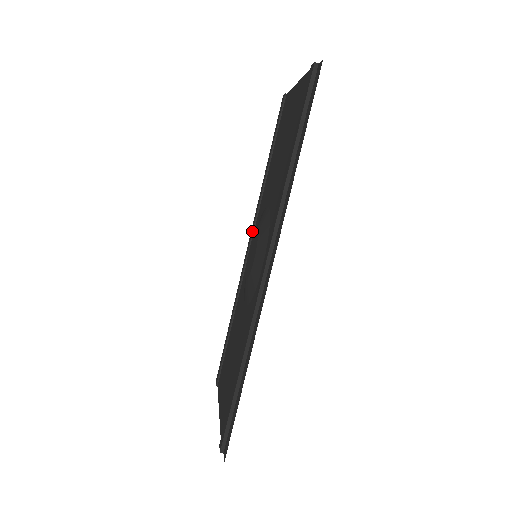
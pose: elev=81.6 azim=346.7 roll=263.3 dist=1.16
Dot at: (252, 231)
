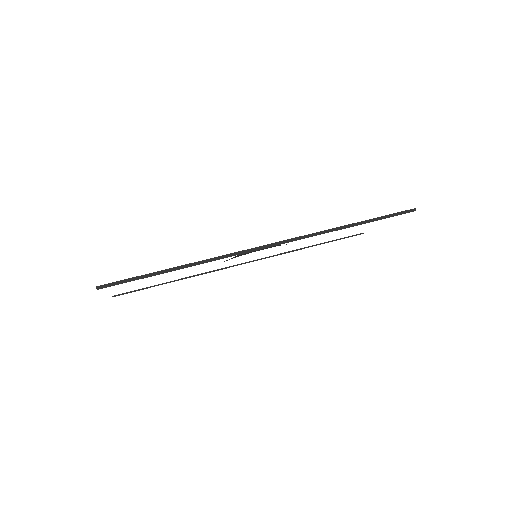
Dot at: occluded
